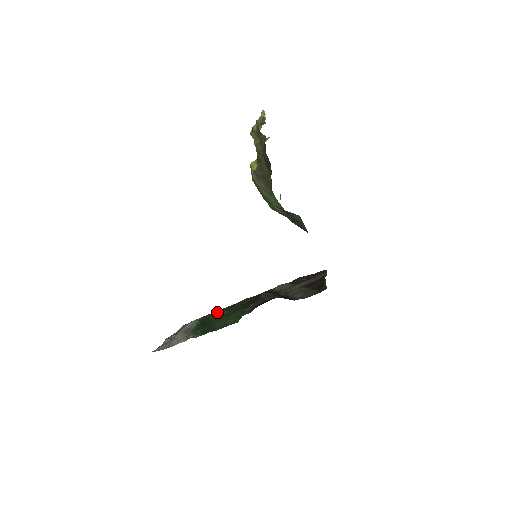
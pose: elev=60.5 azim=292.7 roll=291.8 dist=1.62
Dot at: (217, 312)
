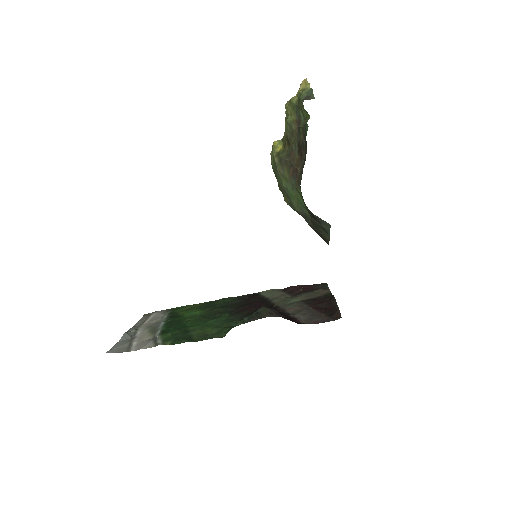
Dot at: (190, 308)
